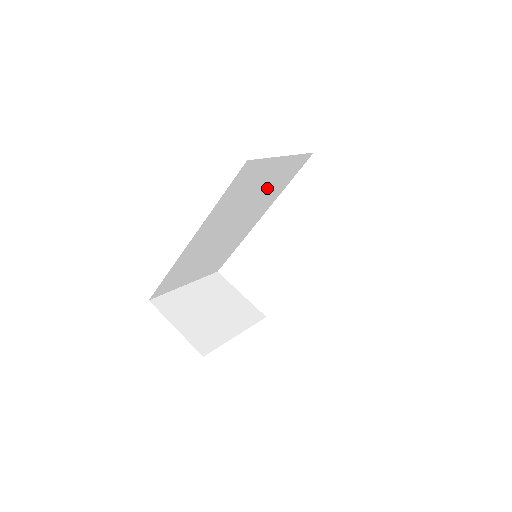
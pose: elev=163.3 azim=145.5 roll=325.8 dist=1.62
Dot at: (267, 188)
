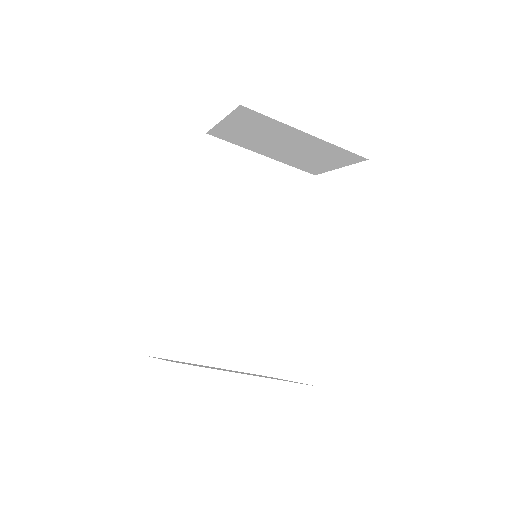
Dot at: (268, 206)
